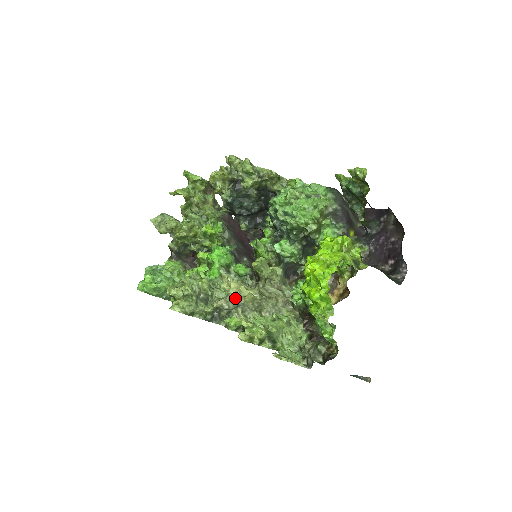
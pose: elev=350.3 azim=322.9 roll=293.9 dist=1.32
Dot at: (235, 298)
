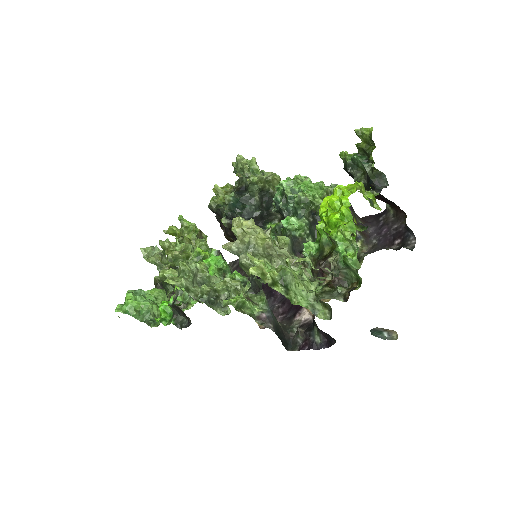
Dot at: (246, 237)
